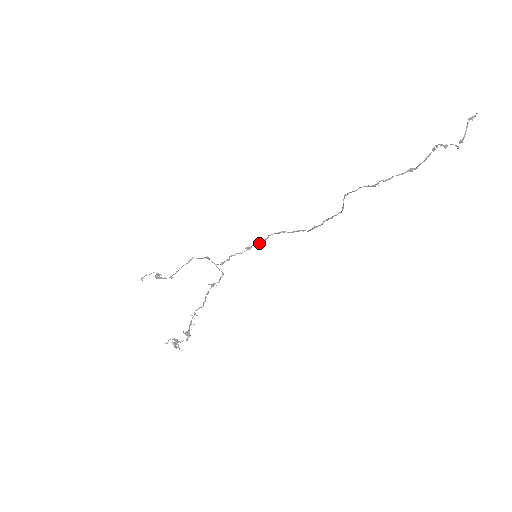
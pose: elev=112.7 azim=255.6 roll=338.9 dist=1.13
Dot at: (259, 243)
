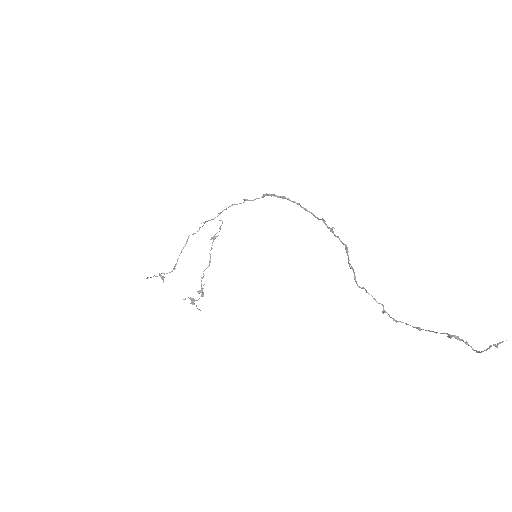
Dot at: (257, 198)
